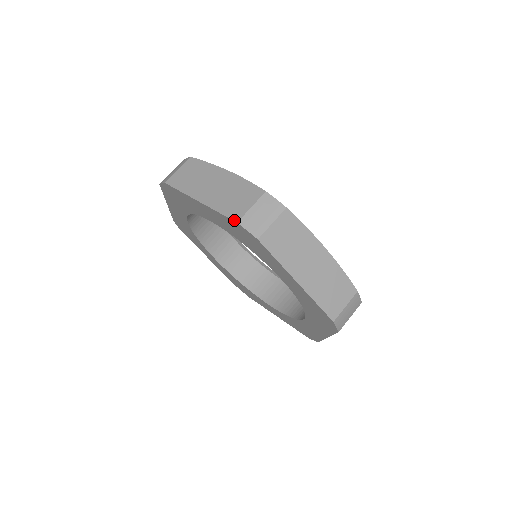
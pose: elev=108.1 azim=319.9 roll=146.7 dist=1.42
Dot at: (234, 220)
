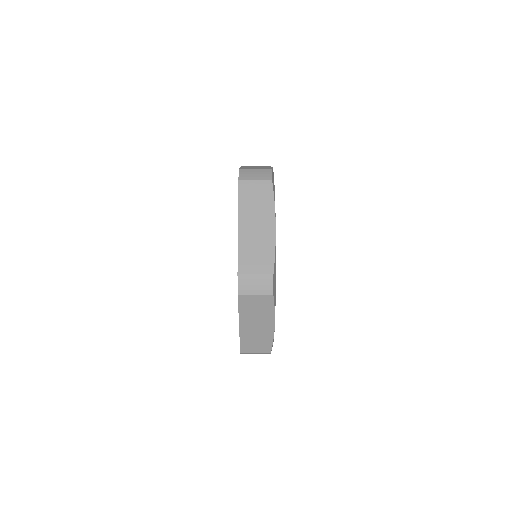
Dot at: (240, 169)
